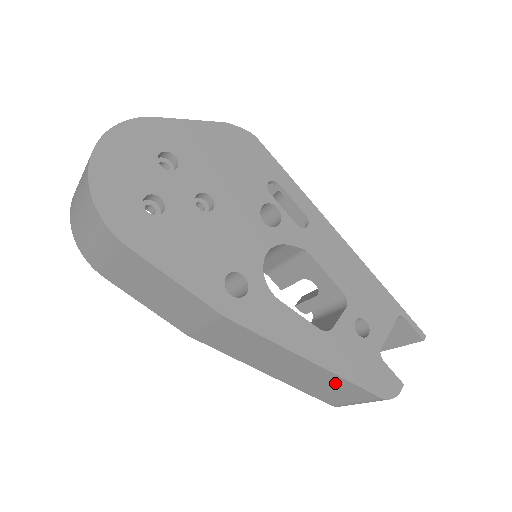
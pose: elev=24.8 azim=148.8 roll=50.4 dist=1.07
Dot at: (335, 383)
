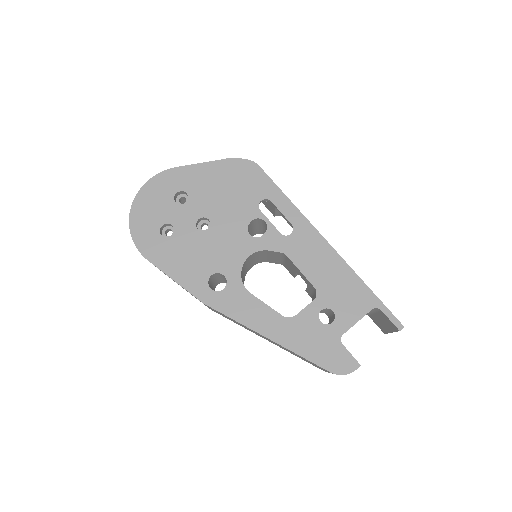
Dot at: (299, 356)
